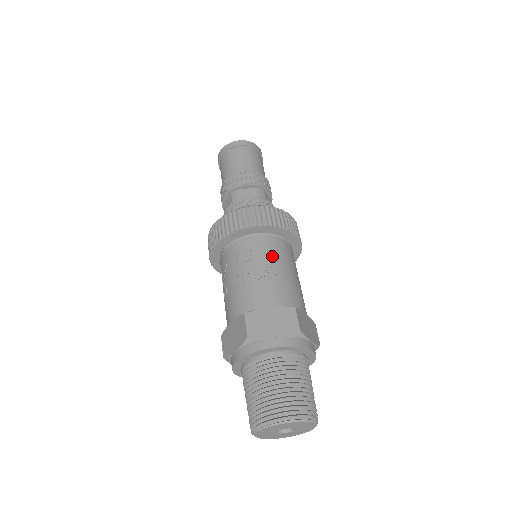
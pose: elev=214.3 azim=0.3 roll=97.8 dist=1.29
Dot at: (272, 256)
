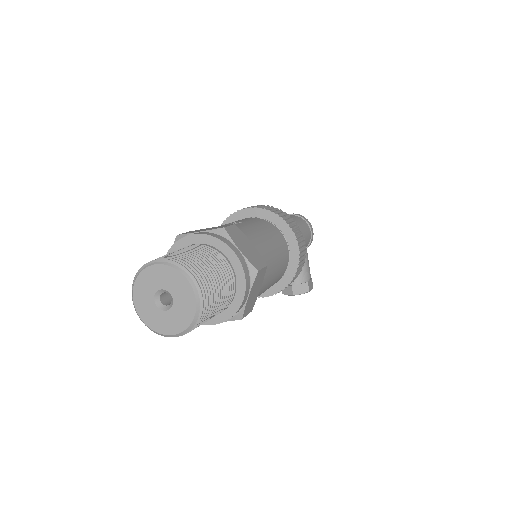
Dot at: (248, 221)
